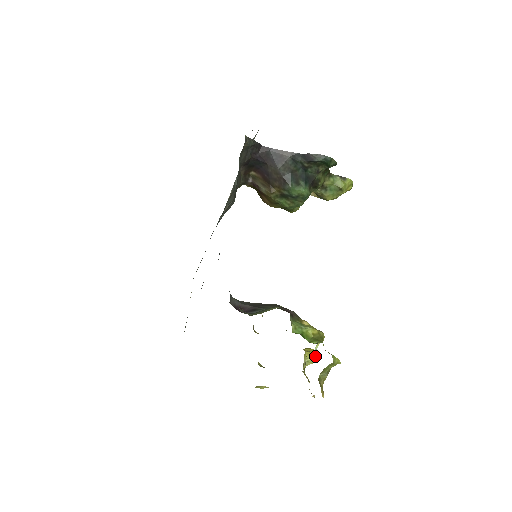
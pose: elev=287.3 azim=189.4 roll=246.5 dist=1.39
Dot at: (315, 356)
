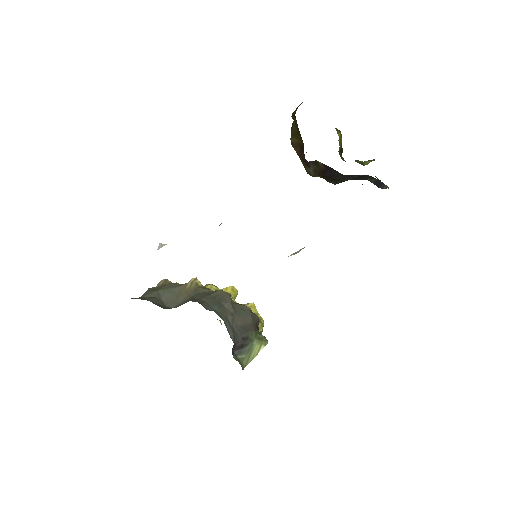
Dot at: occluded
